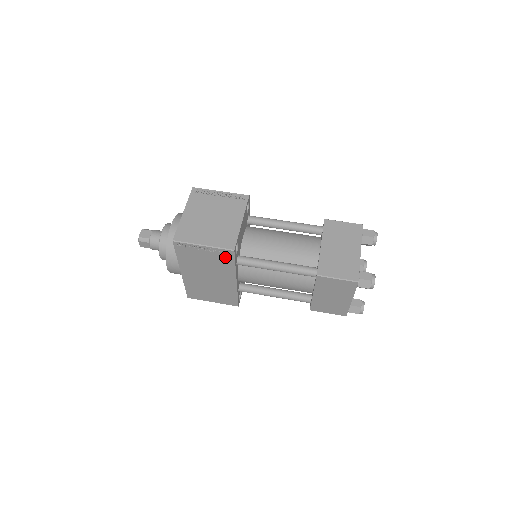
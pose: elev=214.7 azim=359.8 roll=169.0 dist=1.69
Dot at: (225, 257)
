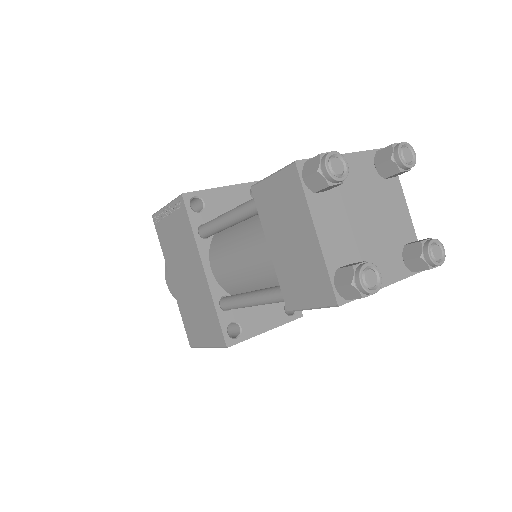
Dot at: (182, 216)
